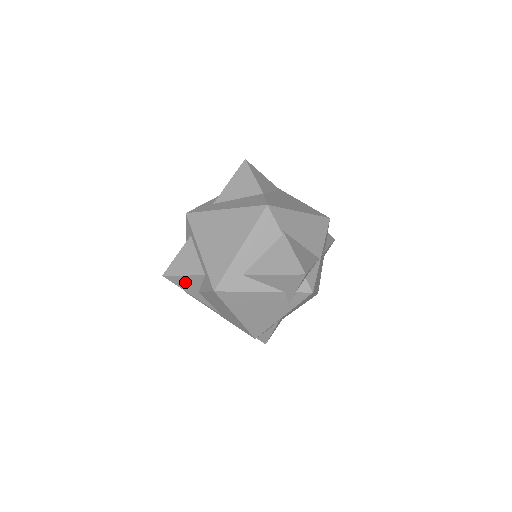
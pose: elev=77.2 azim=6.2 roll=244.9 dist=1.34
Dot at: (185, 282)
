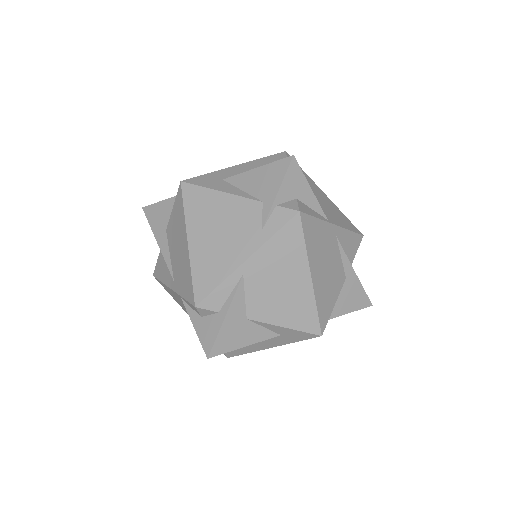
Dot at: (159, 214)
